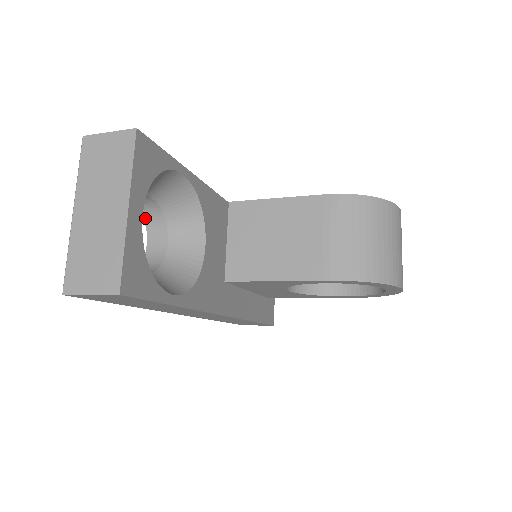
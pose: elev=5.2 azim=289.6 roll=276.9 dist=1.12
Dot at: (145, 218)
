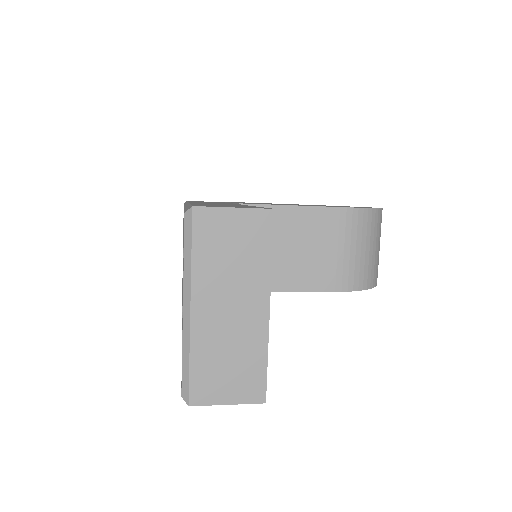
Dot at: occluded
